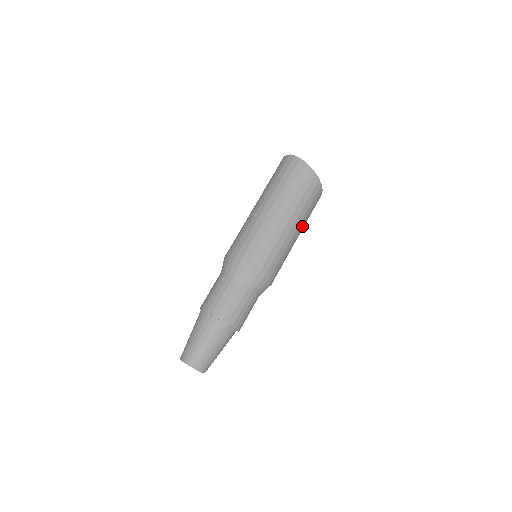
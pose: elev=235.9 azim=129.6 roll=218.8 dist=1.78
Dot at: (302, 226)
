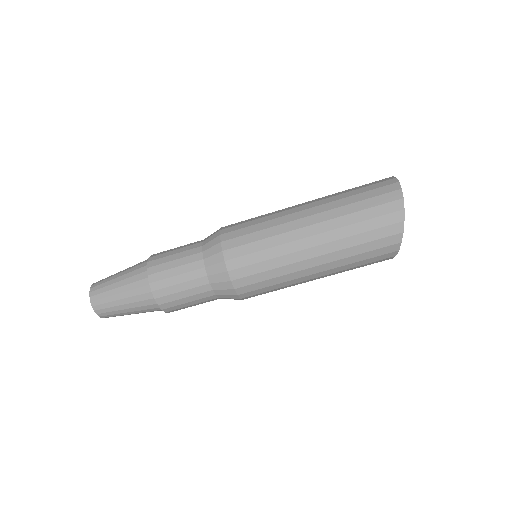
Dot at: (332, 273)
